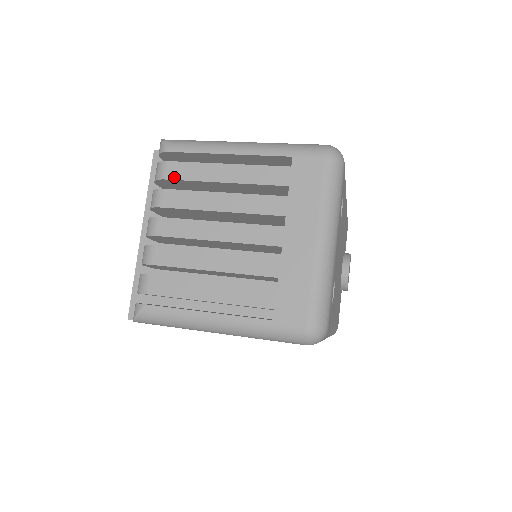
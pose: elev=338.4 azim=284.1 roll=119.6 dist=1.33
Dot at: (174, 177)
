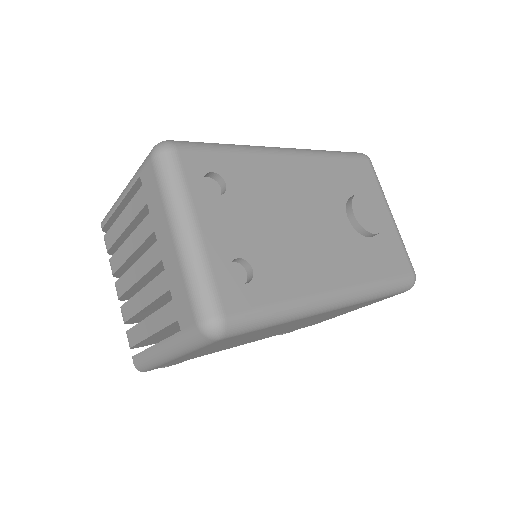
Dot at: (110, 246)
